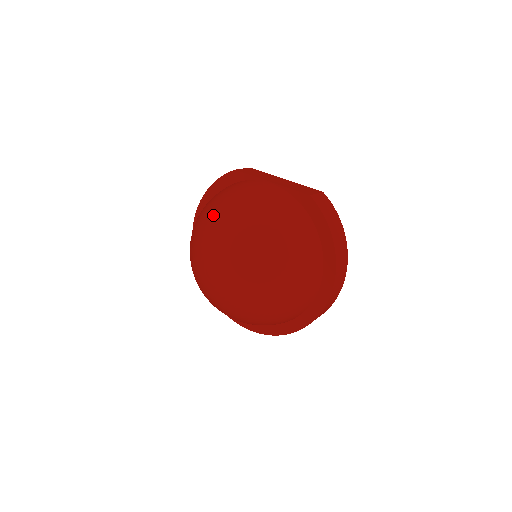
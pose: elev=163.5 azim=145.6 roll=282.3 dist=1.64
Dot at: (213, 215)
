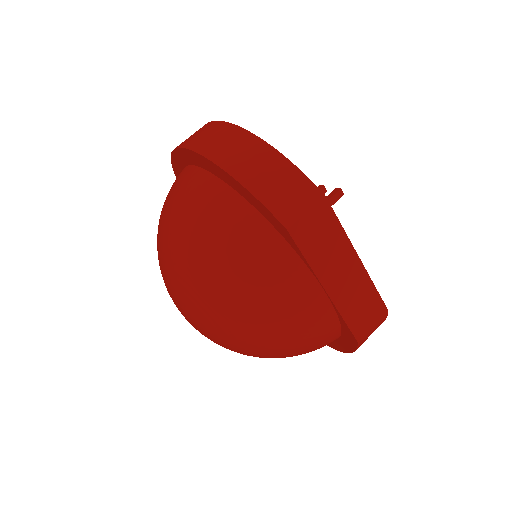
Dot at: (207, 292)
